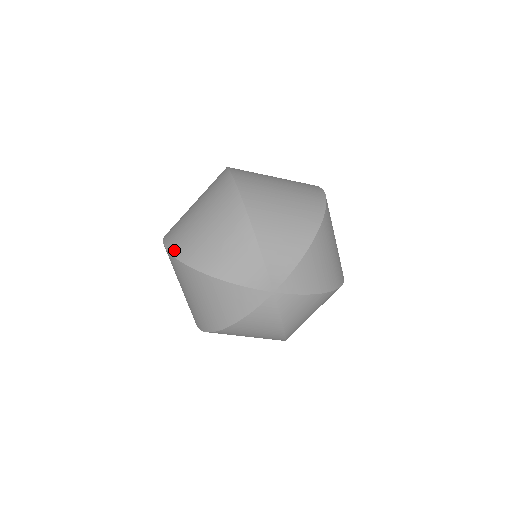
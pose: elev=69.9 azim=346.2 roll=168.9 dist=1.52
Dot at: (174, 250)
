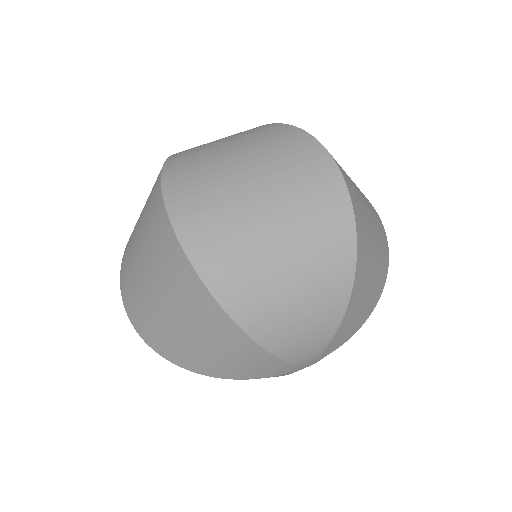
Dot at: (149, 342)
